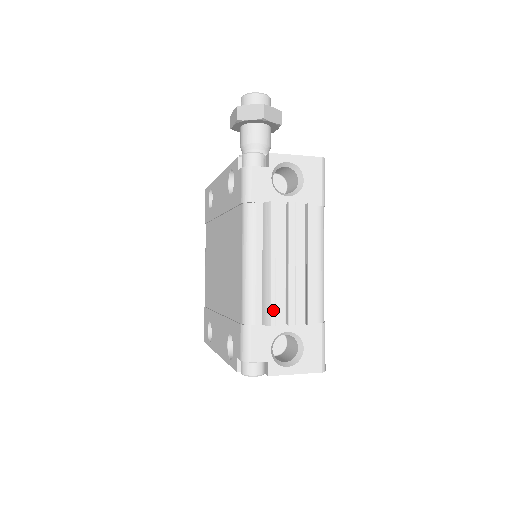
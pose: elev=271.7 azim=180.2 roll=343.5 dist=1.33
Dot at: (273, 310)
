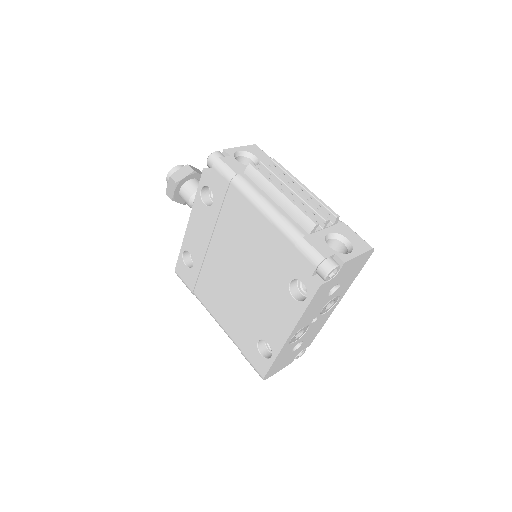
Dot at: (308, 216)
